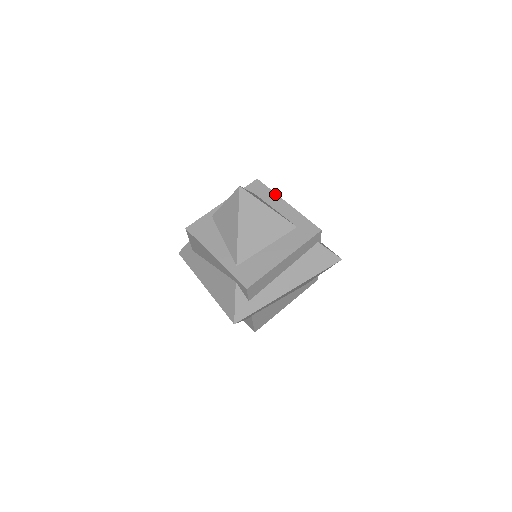
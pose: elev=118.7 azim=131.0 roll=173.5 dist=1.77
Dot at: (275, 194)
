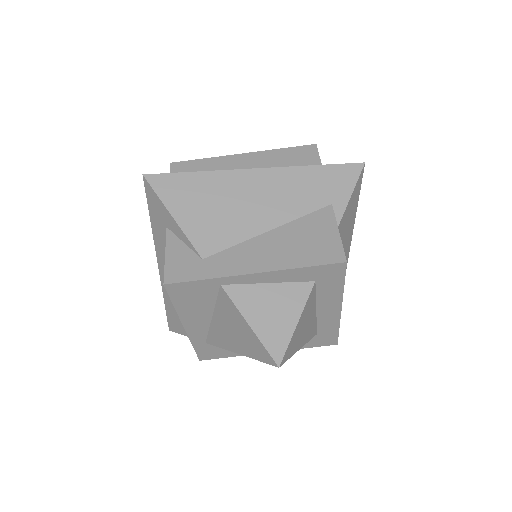
Dot at: (341, 294)
